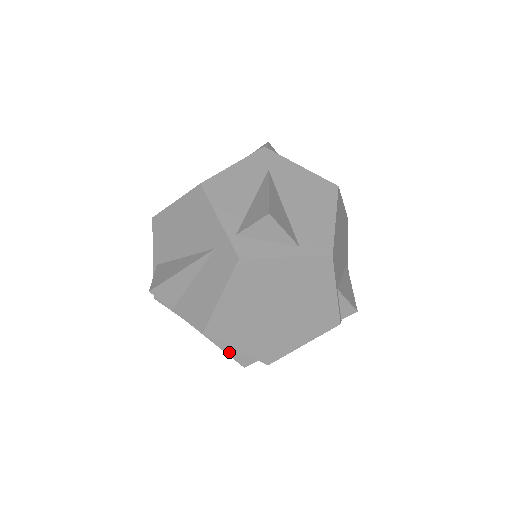
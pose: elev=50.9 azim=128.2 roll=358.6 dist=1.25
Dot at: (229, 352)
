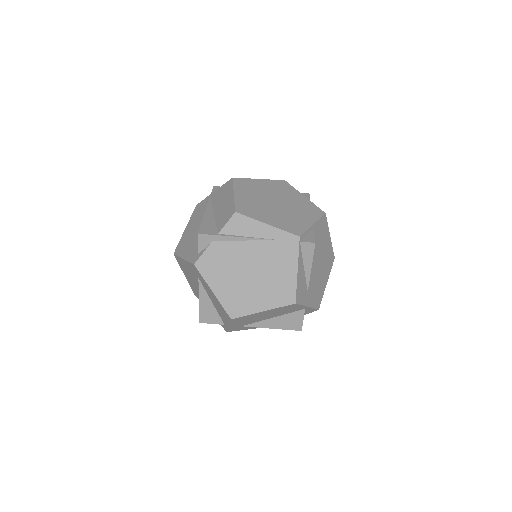
Dot at: (205, 222)
